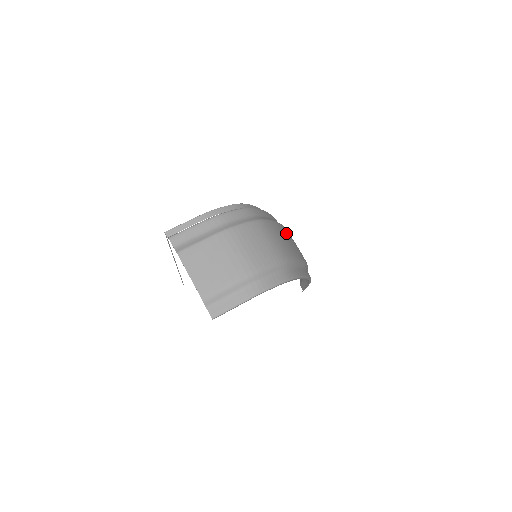
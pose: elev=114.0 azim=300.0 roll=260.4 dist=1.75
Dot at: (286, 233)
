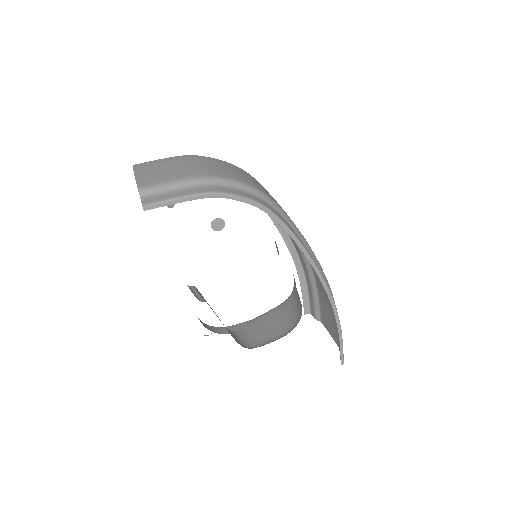
Dot at: occluded
